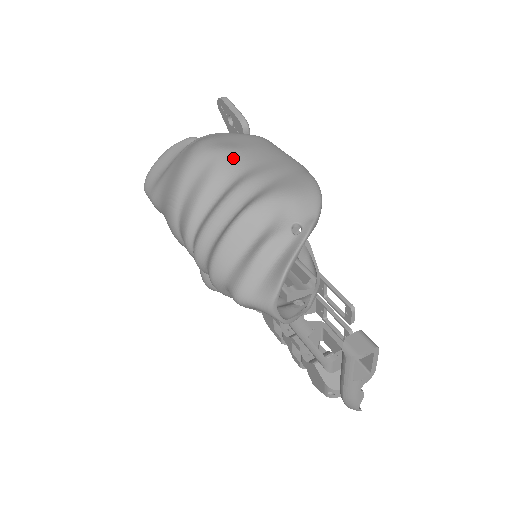
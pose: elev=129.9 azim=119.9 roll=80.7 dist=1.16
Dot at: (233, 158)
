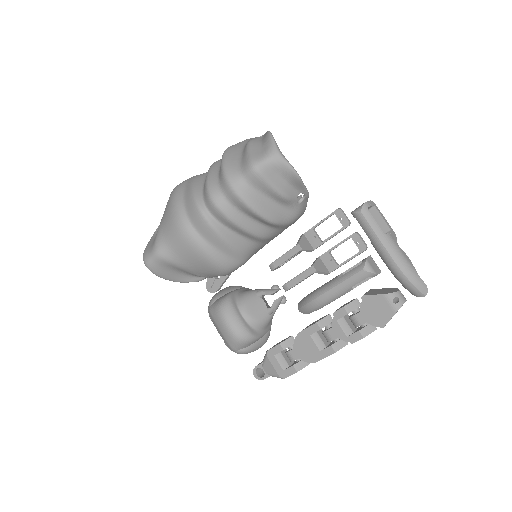
Dot at: occluded
